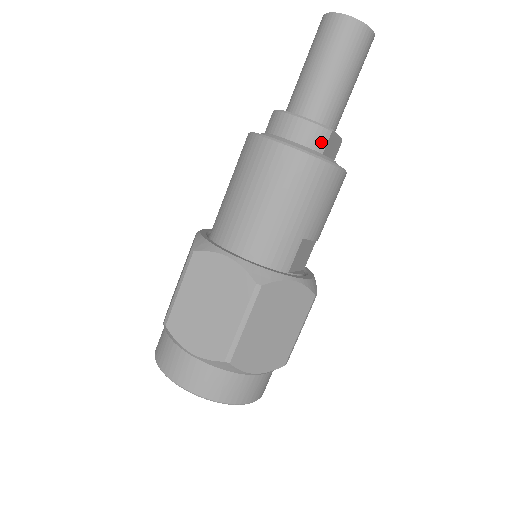
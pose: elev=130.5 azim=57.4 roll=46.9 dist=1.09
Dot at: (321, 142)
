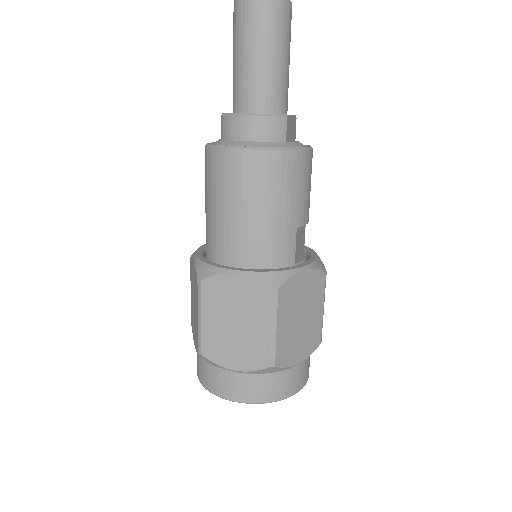
Dot at: (281, 131)
